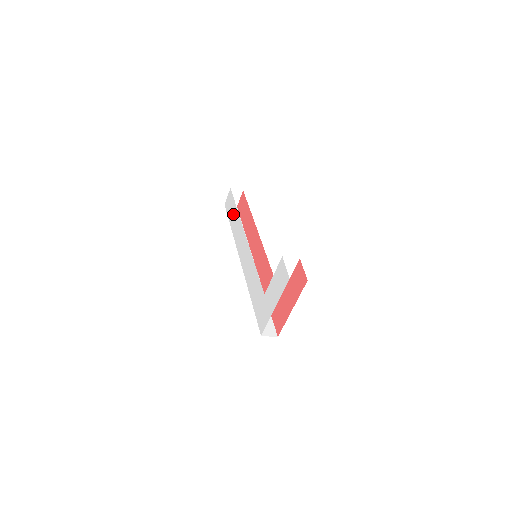
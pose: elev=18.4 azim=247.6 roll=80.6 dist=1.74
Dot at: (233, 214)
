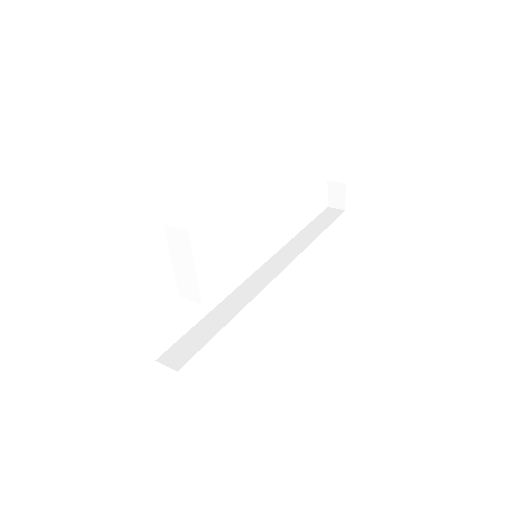
Dot at: occluded
